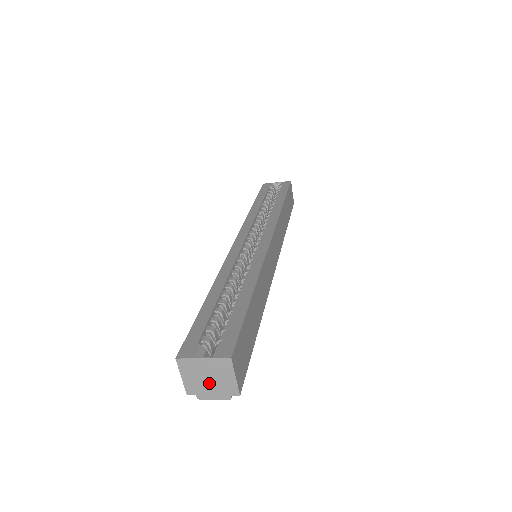
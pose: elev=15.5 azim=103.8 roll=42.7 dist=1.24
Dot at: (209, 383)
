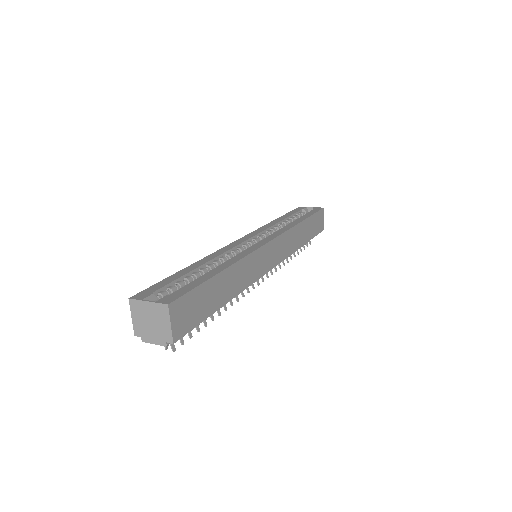
Dot at: (151, 327)
